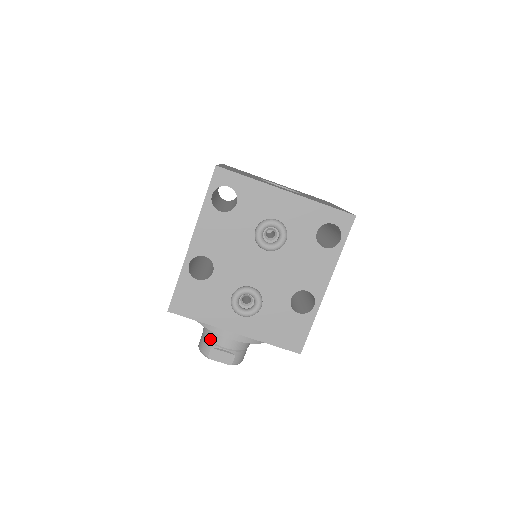
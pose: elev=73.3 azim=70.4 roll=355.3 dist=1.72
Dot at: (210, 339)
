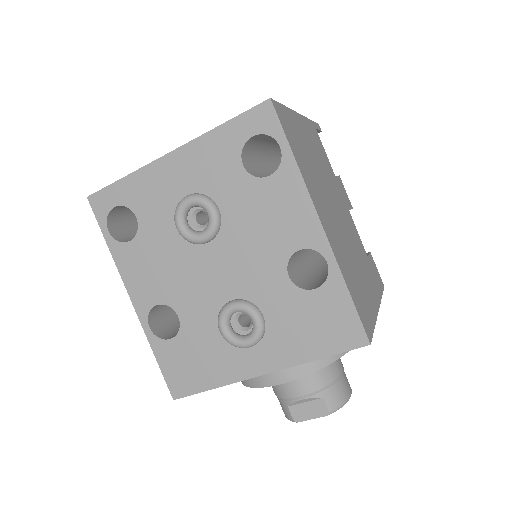
Dot at: (279, 396)
